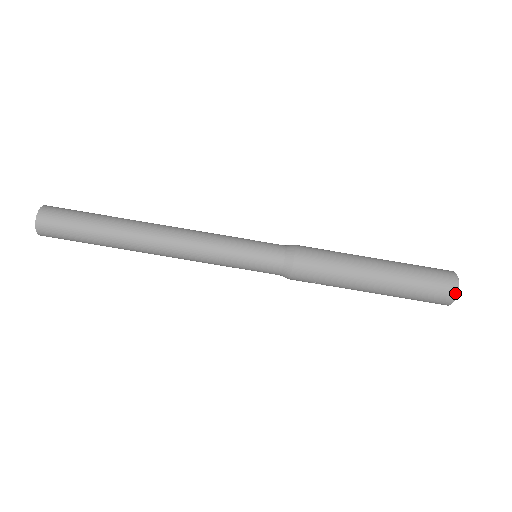
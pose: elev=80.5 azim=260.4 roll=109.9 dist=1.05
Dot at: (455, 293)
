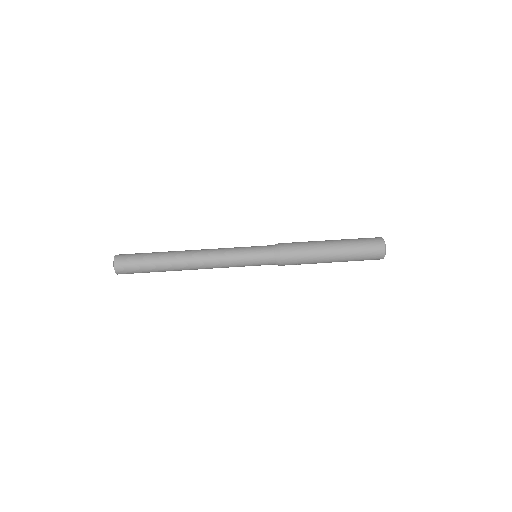
Dot at: (384, 249)
